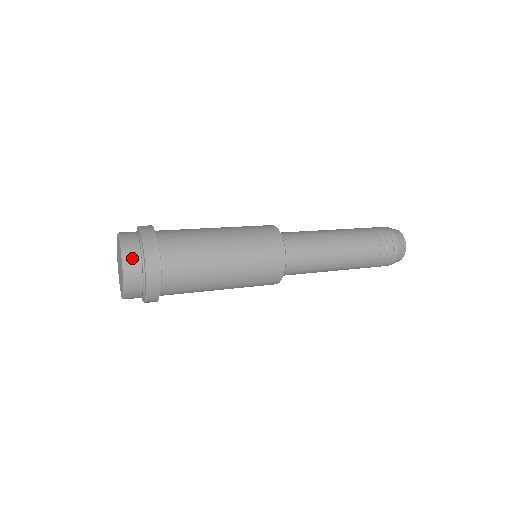
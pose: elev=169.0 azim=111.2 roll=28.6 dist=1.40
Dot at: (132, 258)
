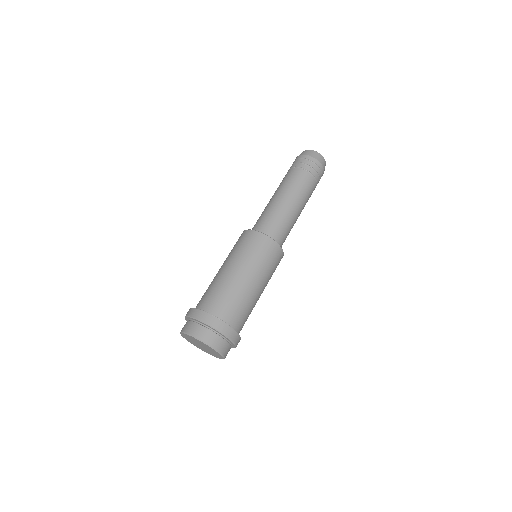
Dot at: (207, 336)
